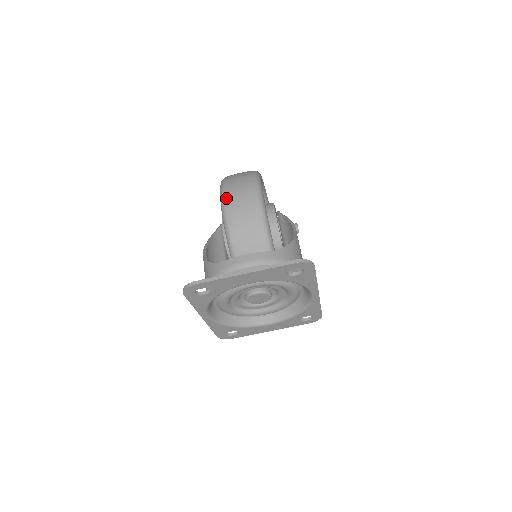
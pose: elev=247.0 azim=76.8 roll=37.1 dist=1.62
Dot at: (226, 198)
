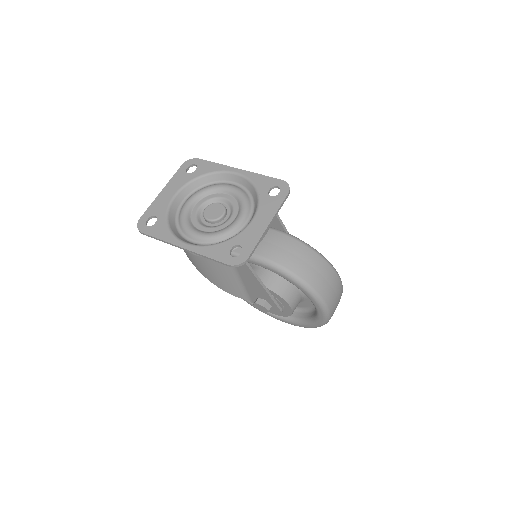
Dot at: occluded
